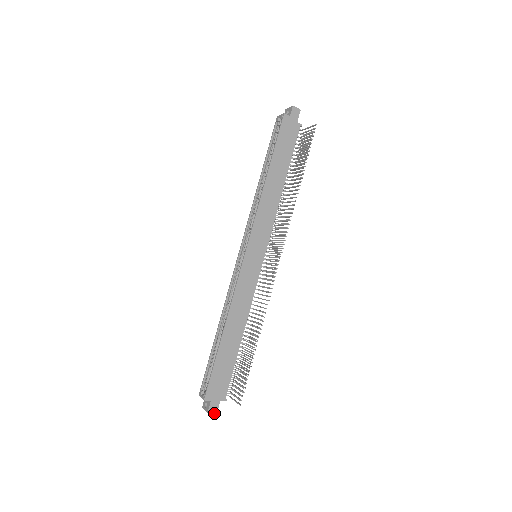
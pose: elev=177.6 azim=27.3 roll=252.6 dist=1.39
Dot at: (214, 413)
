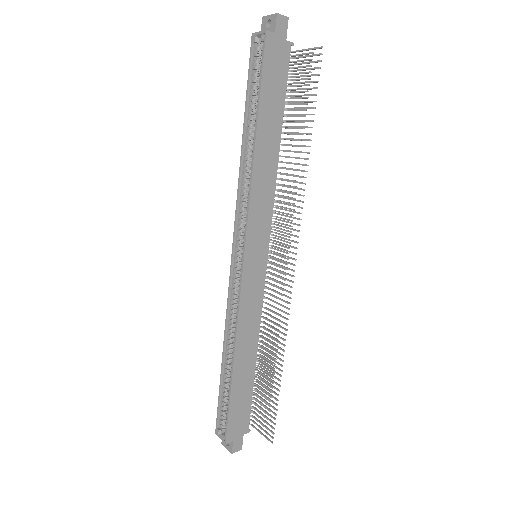
Dot at: (239, 450)
